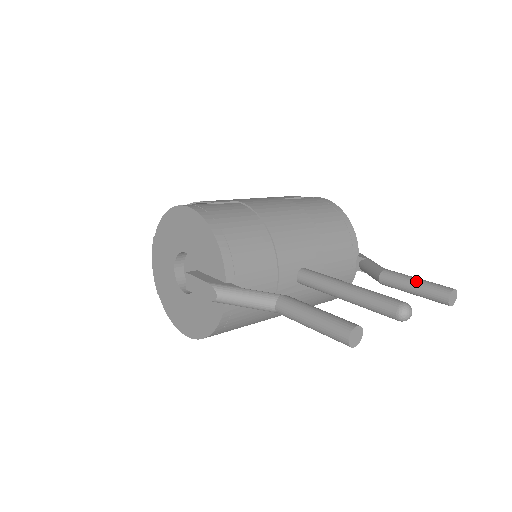
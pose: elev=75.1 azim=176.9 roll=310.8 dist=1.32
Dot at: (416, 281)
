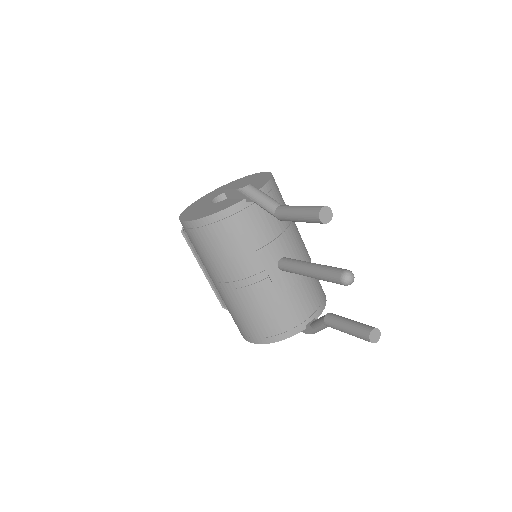
Dot at: occluded
